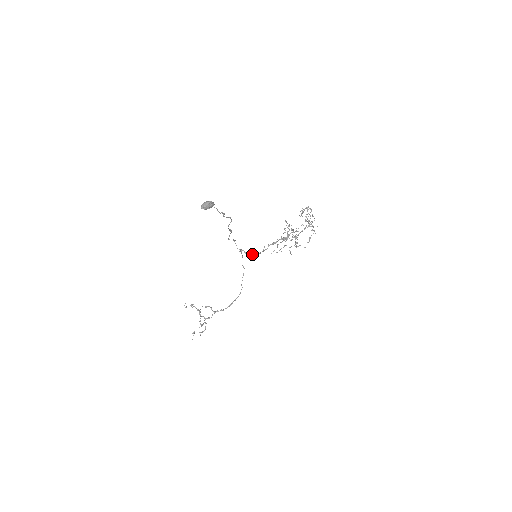
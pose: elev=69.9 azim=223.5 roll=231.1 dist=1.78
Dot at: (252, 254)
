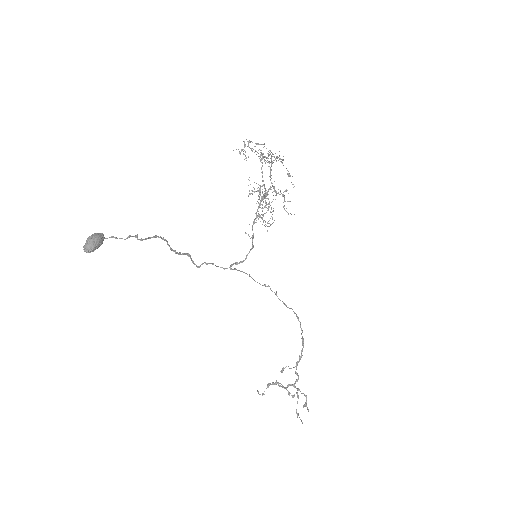
Dot at: (246, 257)
